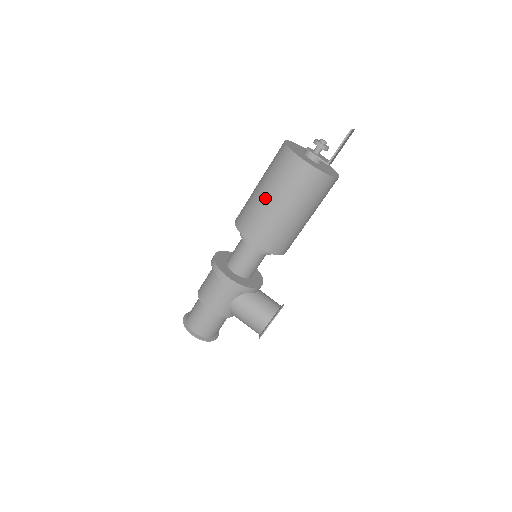
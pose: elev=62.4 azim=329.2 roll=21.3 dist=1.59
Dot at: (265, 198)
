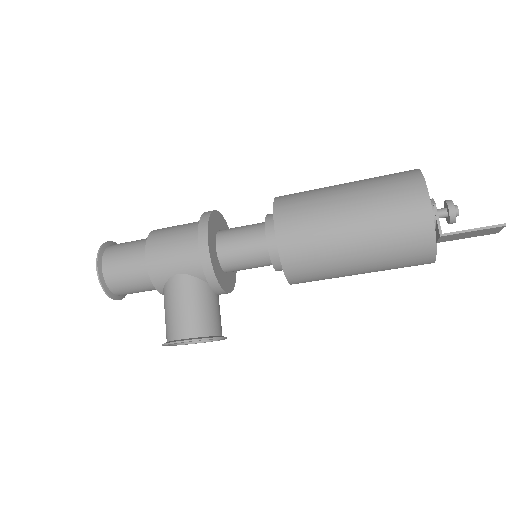
Dot at: (342, 199)
